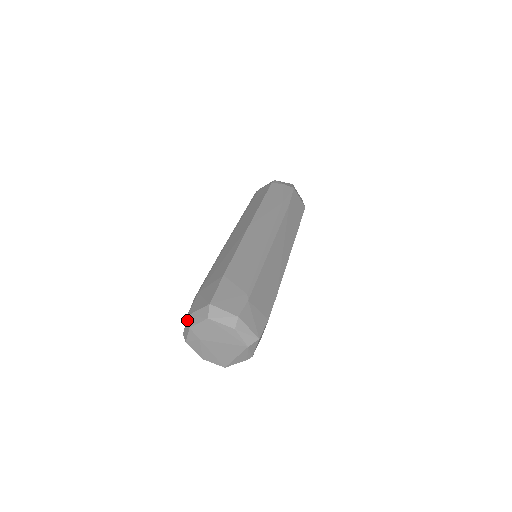
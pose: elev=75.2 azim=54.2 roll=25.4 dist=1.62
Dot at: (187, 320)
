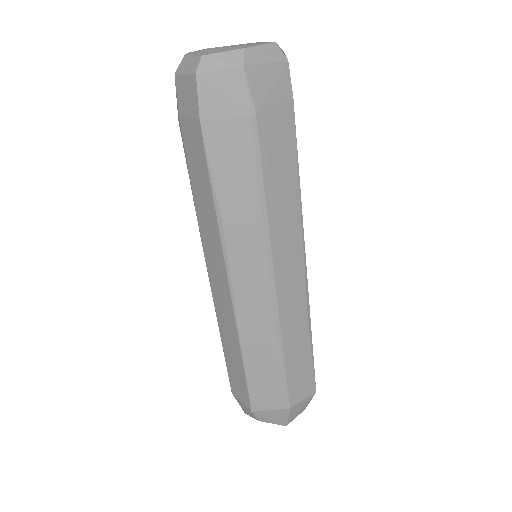
Dot at: (177, 69)
